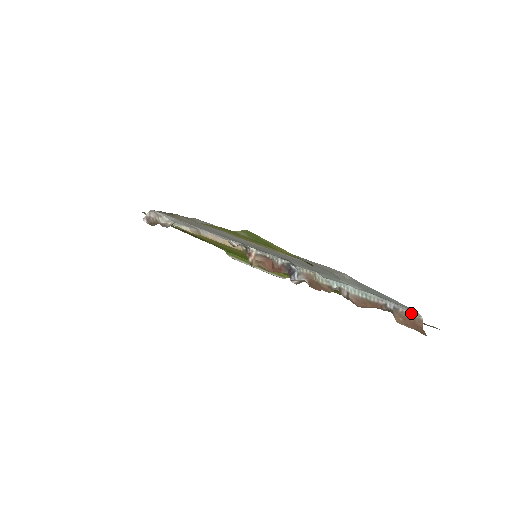
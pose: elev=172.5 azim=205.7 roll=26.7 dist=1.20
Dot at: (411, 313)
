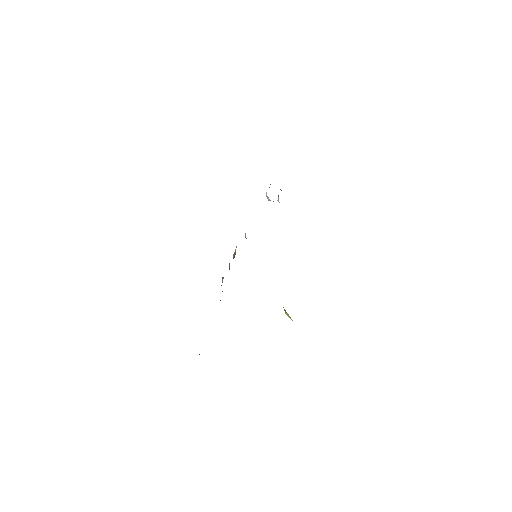
Dot at: occluded
